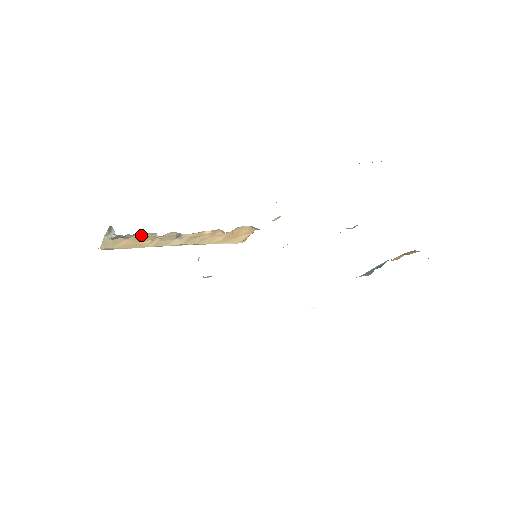
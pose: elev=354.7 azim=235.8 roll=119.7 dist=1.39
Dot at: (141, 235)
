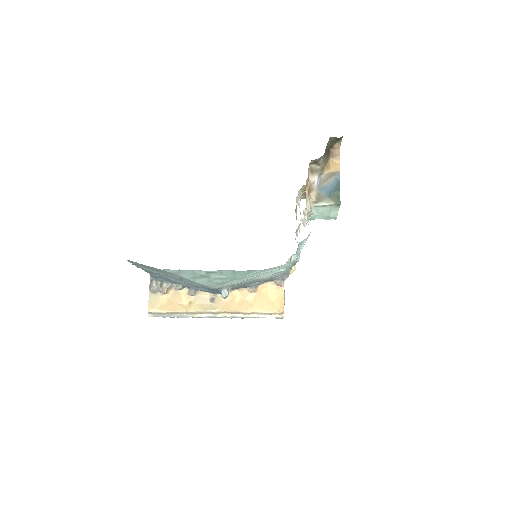
Dot at: (178, 293)
